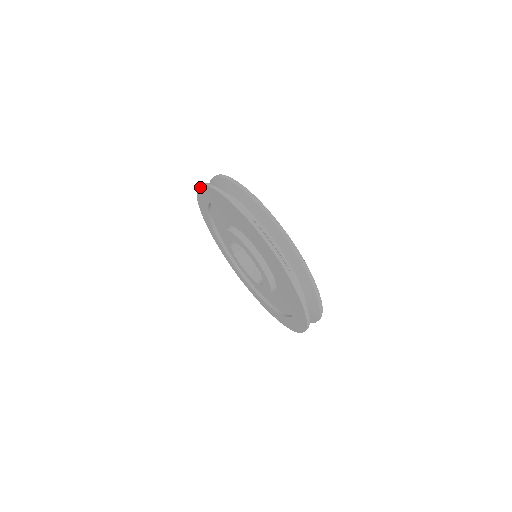
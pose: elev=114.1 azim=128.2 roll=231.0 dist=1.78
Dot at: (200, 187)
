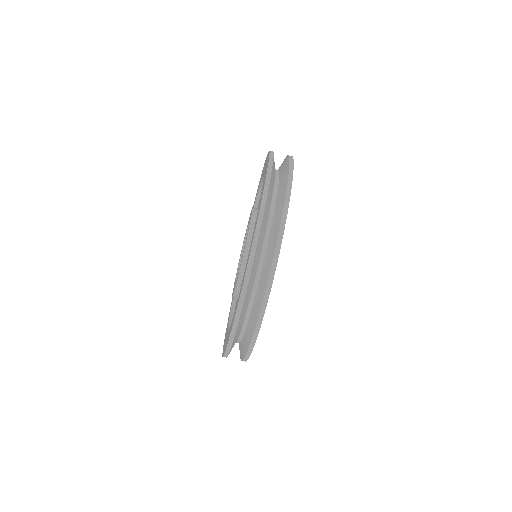
Dot at: (269, 159)
